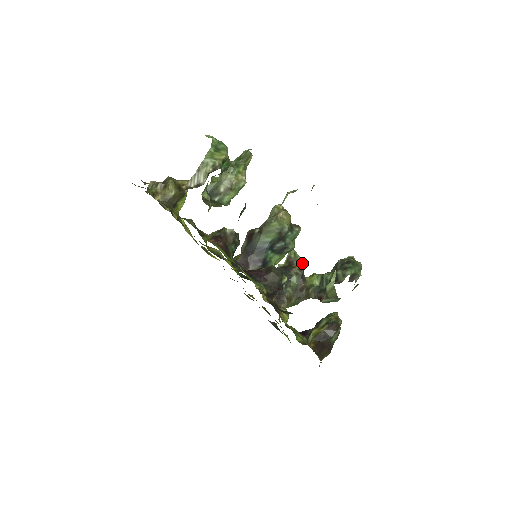
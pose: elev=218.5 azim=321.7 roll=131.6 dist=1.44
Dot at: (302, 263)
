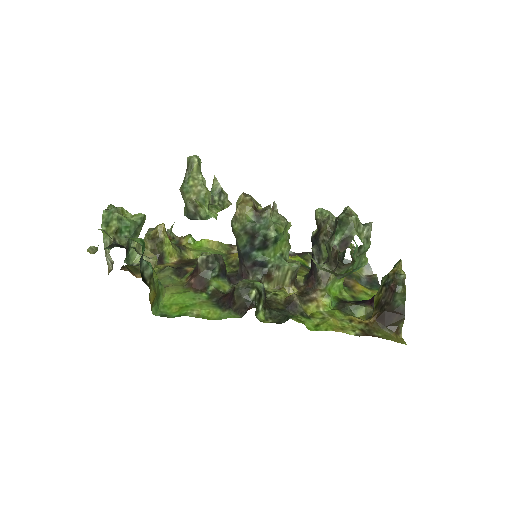
Dot at: (326, 224)
